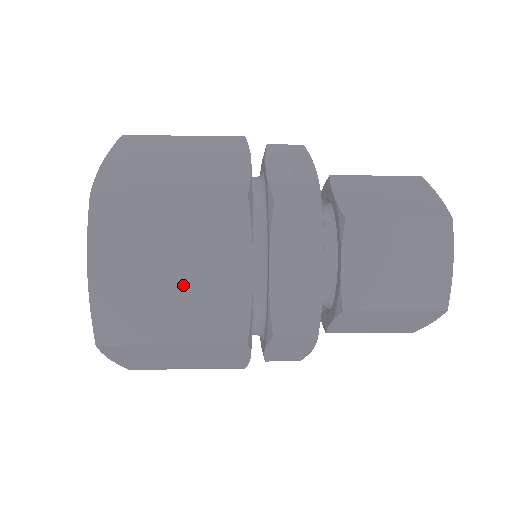
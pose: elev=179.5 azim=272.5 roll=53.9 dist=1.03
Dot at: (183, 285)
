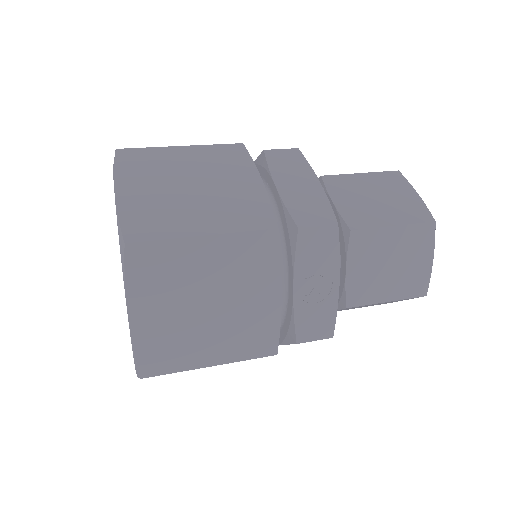
Dot at: occluded
